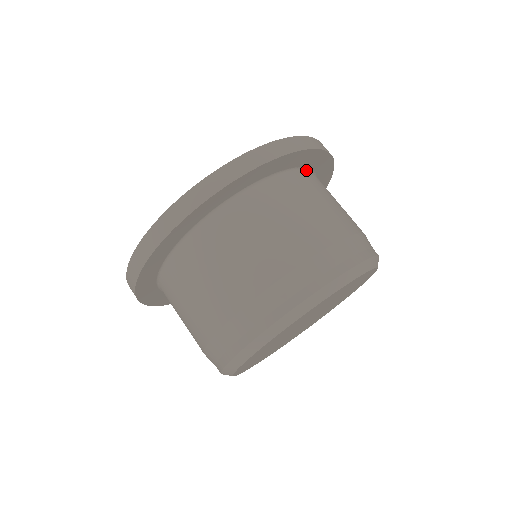
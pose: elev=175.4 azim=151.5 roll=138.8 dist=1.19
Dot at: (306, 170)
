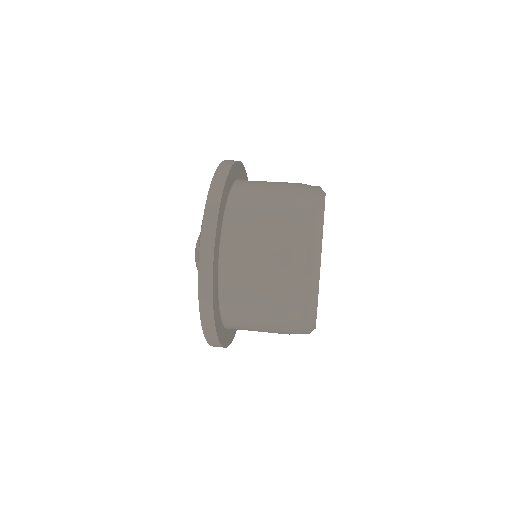
Dot at: (234, 186)
